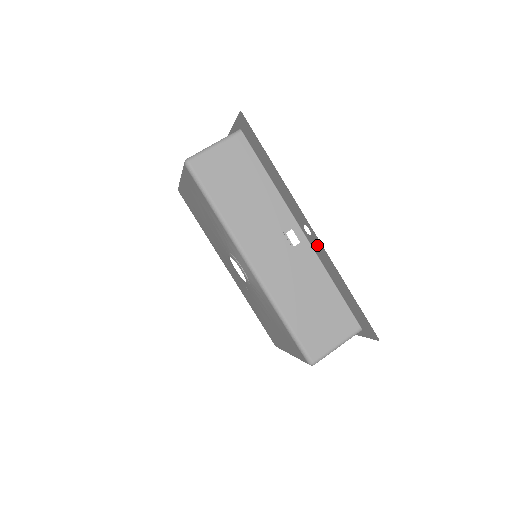
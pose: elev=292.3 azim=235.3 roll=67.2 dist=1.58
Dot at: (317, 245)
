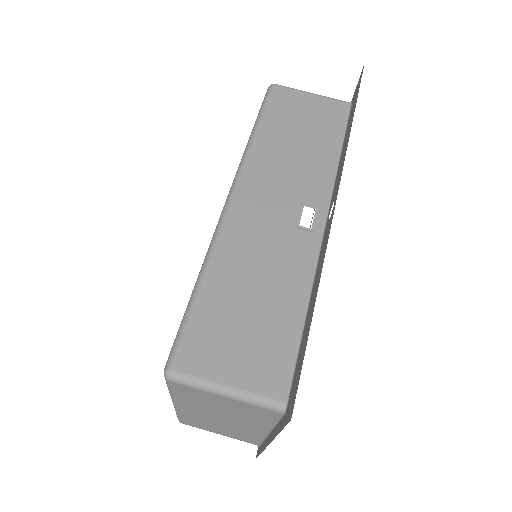
Dot at: (327, 231)
